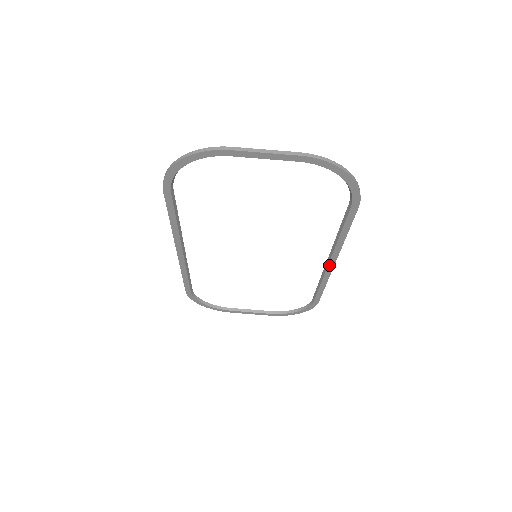
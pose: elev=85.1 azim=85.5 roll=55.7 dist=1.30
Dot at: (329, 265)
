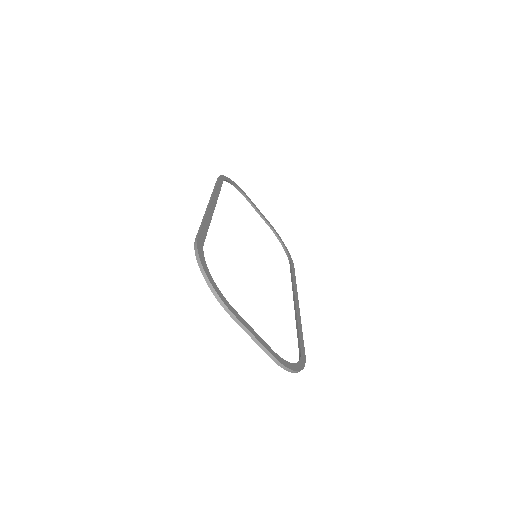
Dot at: (294, 300)
